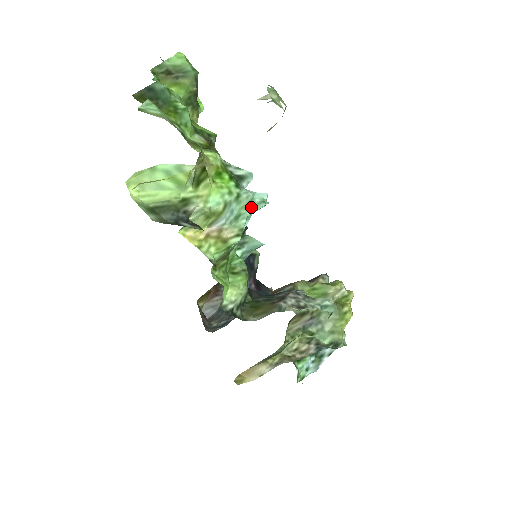
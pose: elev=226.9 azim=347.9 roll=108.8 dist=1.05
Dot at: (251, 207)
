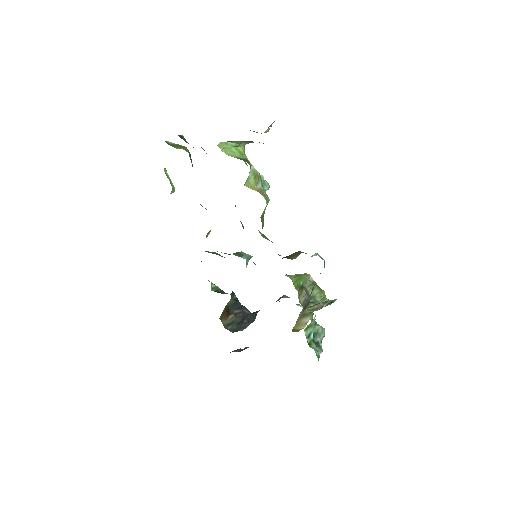
Dot at: (265, 185)
